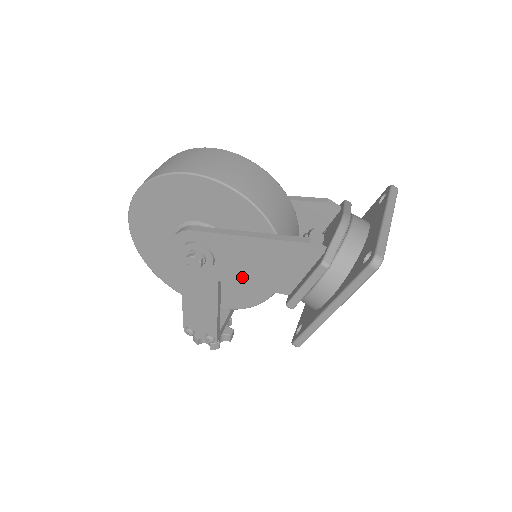
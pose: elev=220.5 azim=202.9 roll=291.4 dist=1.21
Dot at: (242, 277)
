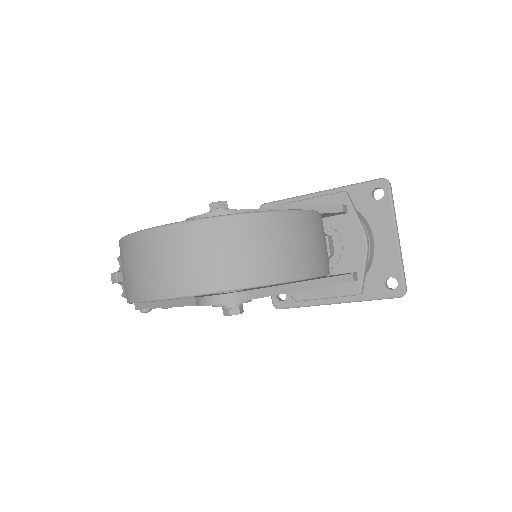
Dot at: occluded
